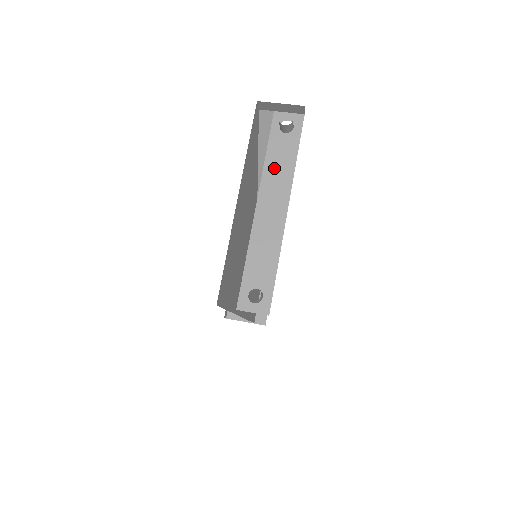
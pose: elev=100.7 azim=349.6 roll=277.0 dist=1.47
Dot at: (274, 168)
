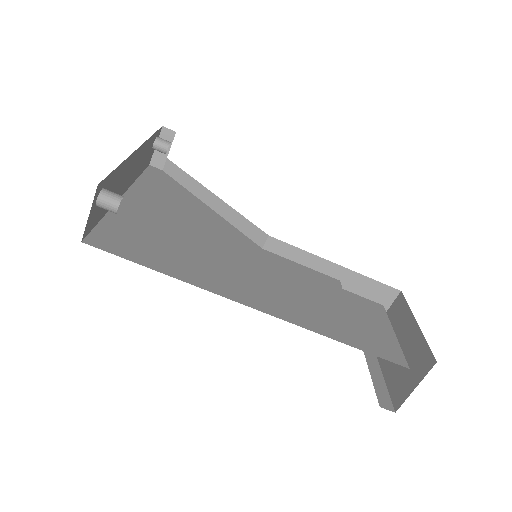
Dot at: occluded
